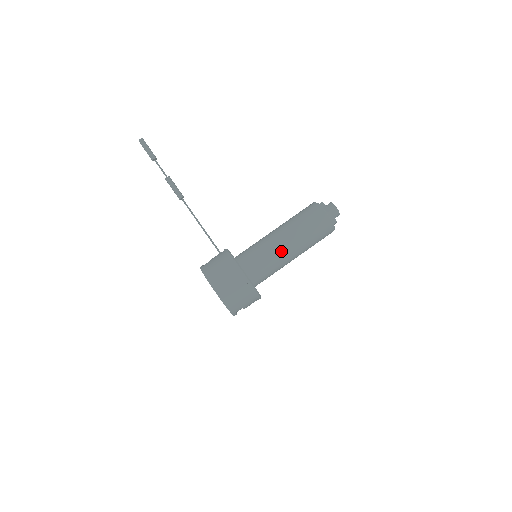
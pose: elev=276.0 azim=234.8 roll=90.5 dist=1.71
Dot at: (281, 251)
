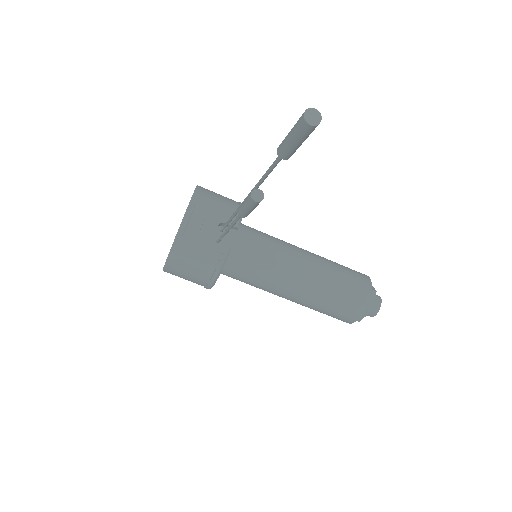
Dot at: occluded
